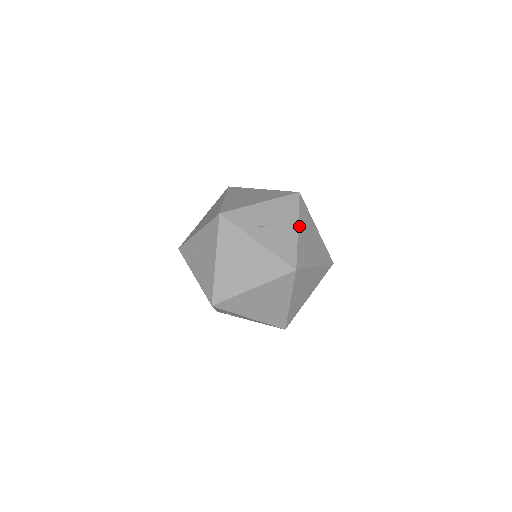
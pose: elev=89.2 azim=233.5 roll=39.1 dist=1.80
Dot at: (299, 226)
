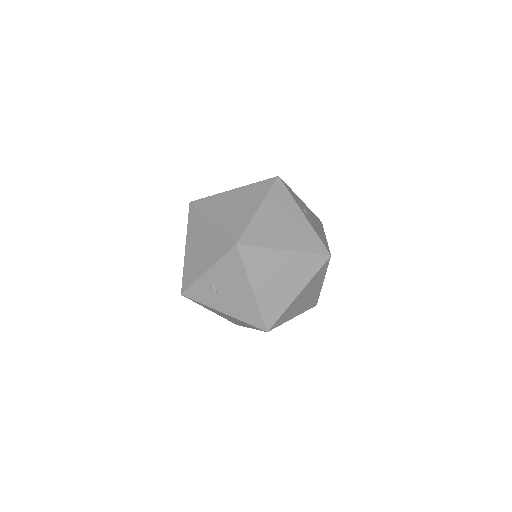
Dot at: occluded
